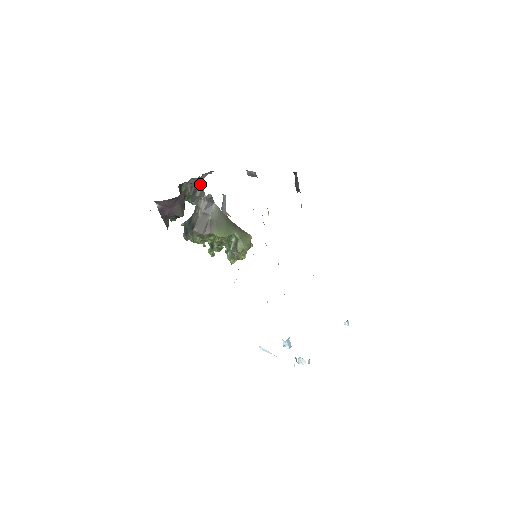
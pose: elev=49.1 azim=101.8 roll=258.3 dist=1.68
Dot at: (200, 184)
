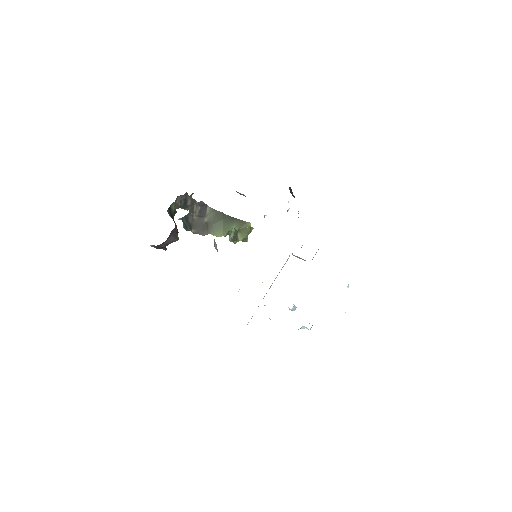
Dot at: occluded
